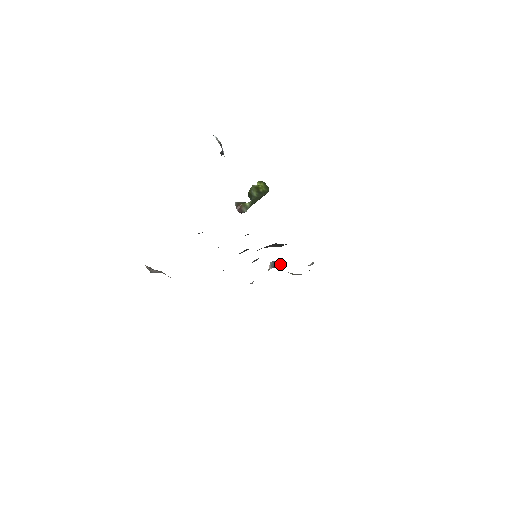
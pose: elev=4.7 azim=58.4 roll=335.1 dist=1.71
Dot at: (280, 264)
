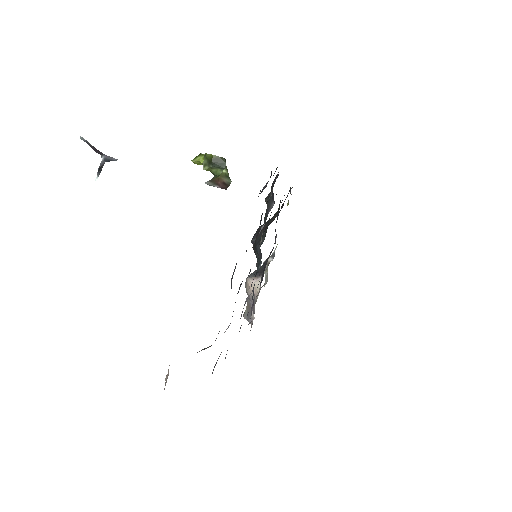
Dot at: (260, 269)
